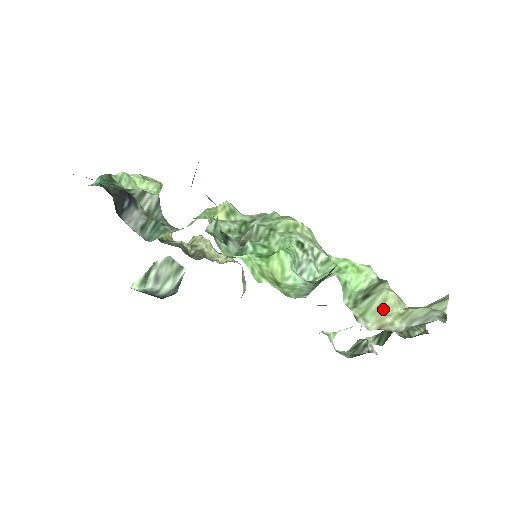
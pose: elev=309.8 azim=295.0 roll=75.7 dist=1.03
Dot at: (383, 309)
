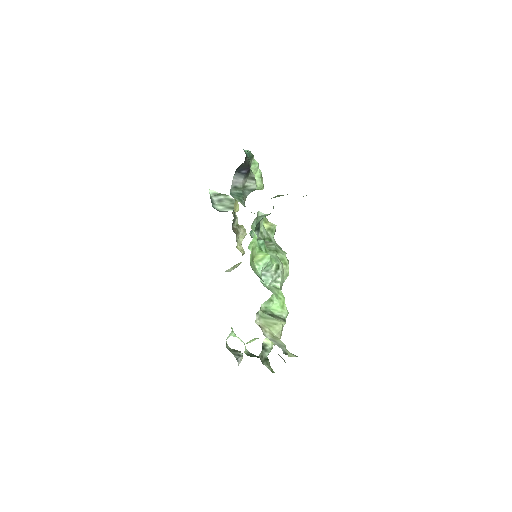
Dot at: (270, 325)
